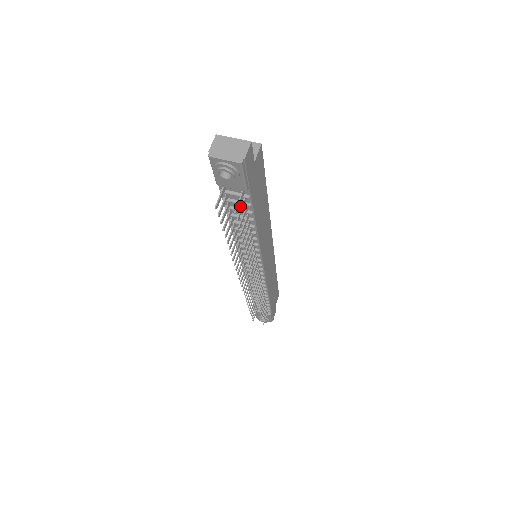
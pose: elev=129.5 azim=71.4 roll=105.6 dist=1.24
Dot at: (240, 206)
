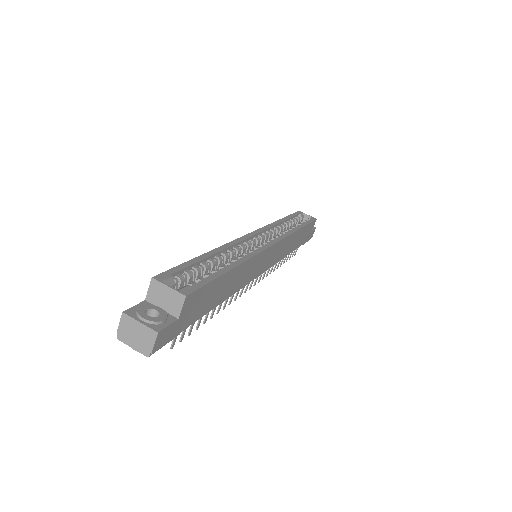
Dot at: occluded
